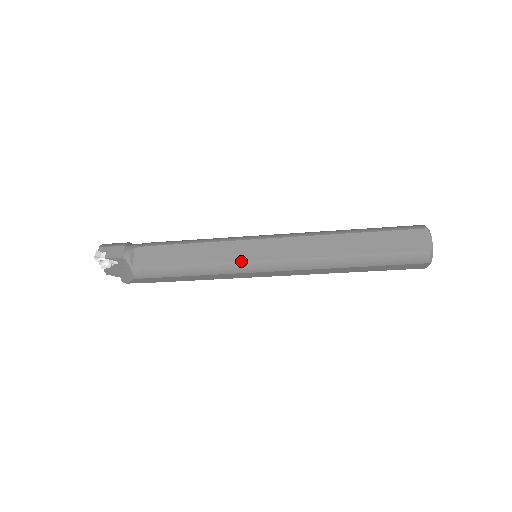
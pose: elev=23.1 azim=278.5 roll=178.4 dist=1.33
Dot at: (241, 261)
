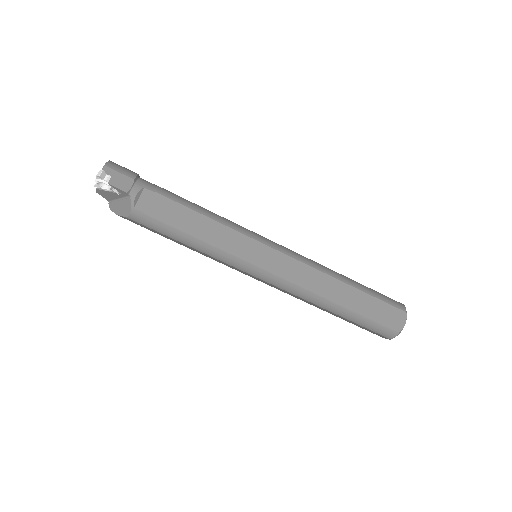
Dot at: (244, 260)
